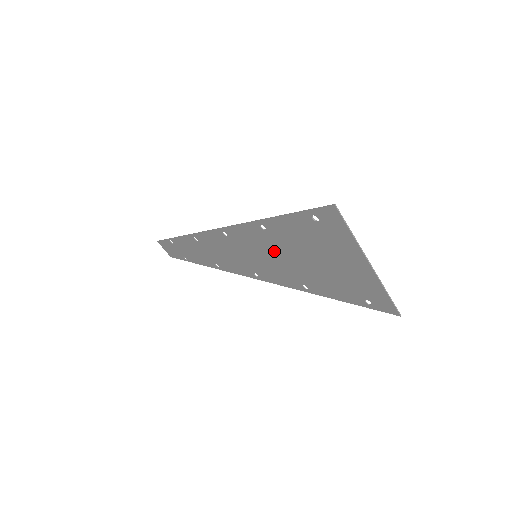
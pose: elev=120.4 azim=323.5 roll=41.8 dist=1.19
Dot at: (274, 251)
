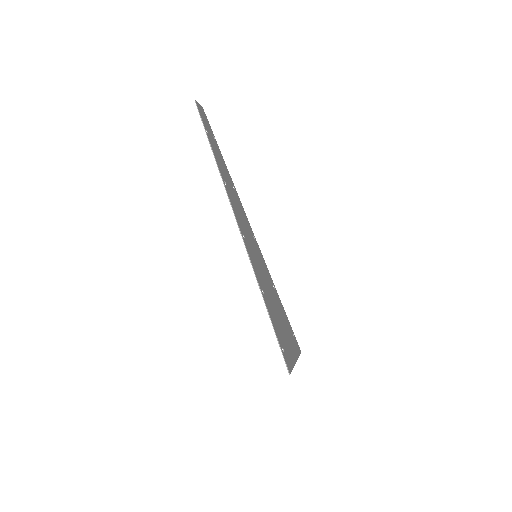
Dot at: (264, 283)
